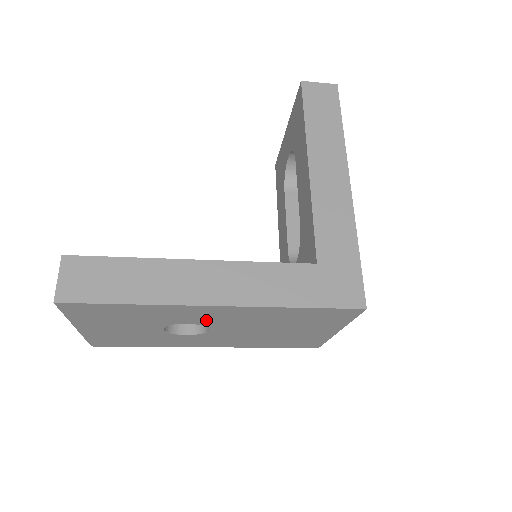
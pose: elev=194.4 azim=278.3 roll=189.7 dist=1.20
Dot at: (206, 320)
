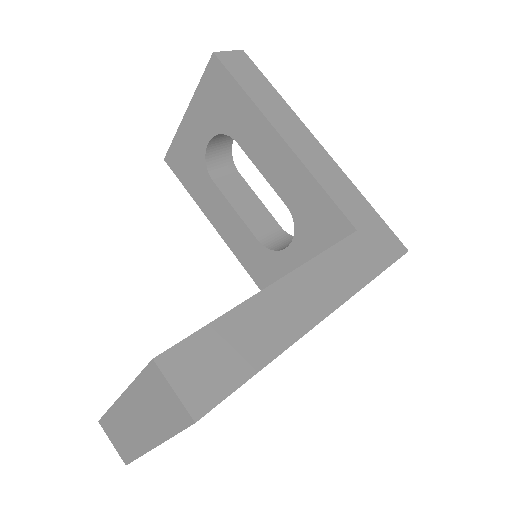
Dot at: occluded
